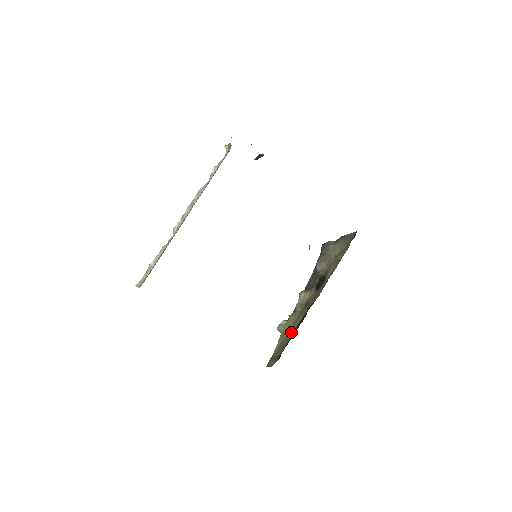
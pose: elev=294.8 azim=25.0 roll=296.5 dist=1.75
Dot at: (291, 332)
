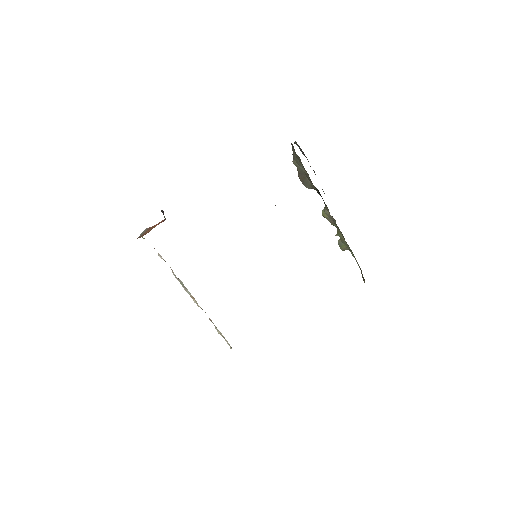
Dot at: occluded
